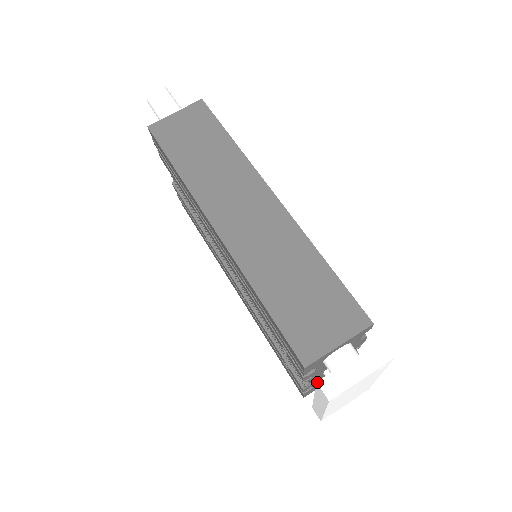
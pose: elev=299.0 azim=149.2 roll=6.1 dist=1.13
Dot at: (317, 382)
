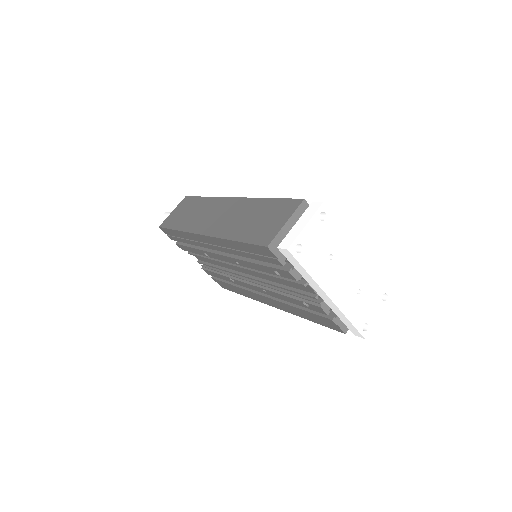
Dot at: (277, 247)
